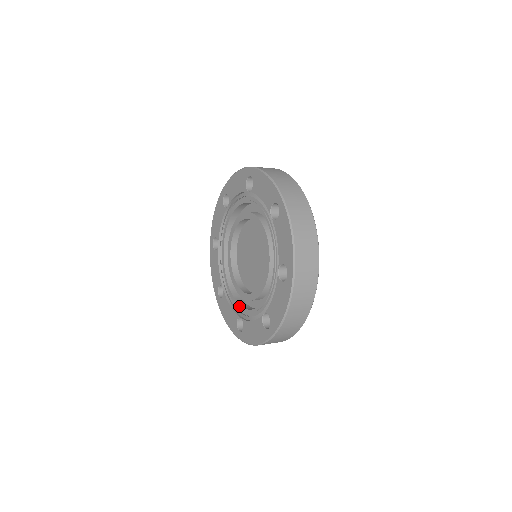
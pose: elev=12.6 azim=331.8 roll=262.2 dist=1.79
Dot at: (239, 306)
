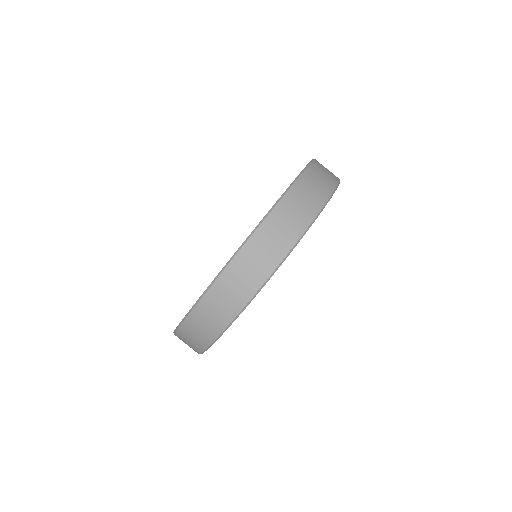
Dot at: occluded
